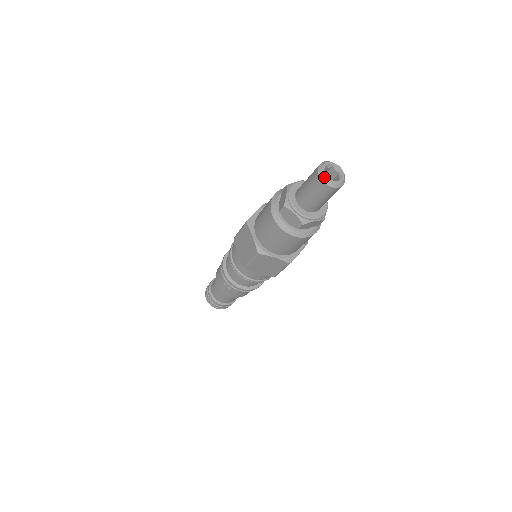
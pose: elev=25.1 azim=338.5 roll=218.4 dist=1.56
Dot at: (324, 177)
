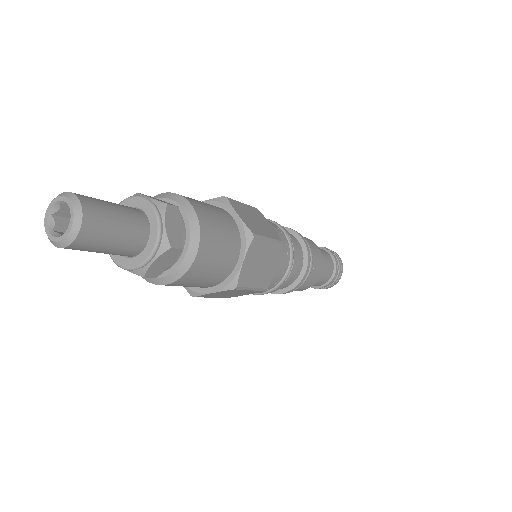
Dot at: (49, 239)
